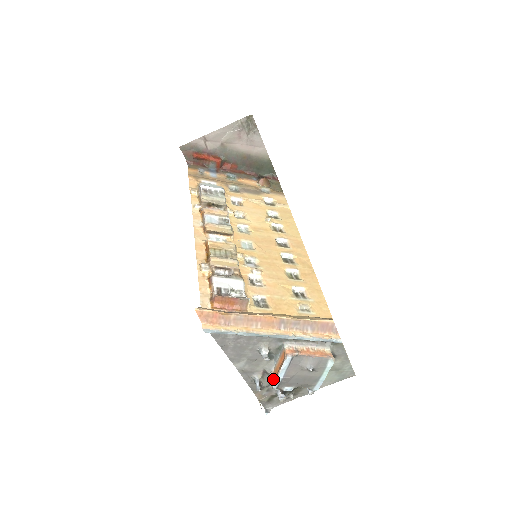
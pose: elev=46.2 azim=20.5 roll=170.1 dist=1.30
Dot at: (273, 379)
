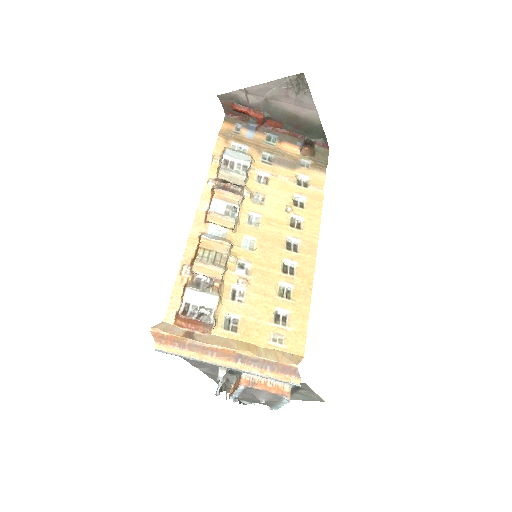
Dot at: (231, 391)
